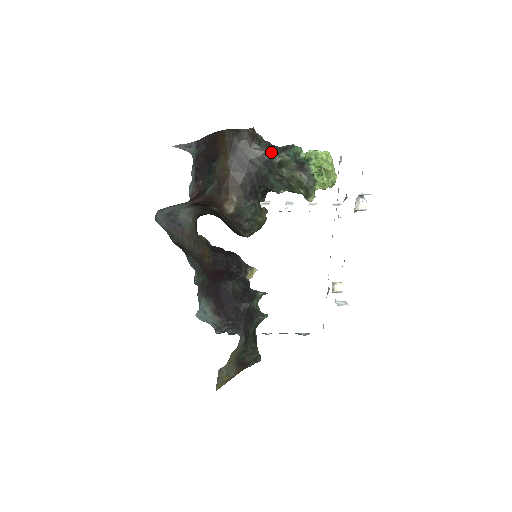
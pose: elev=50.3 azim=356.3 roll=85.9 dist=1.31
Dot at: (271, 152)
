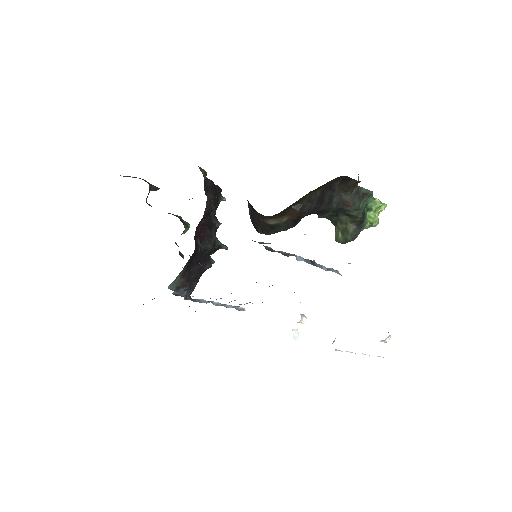
Dot at: (354, 207)
